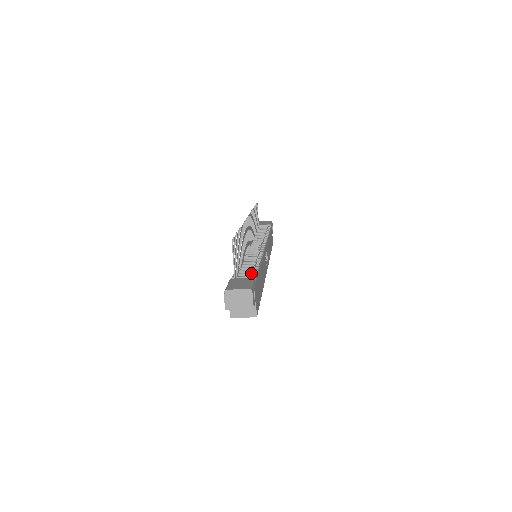
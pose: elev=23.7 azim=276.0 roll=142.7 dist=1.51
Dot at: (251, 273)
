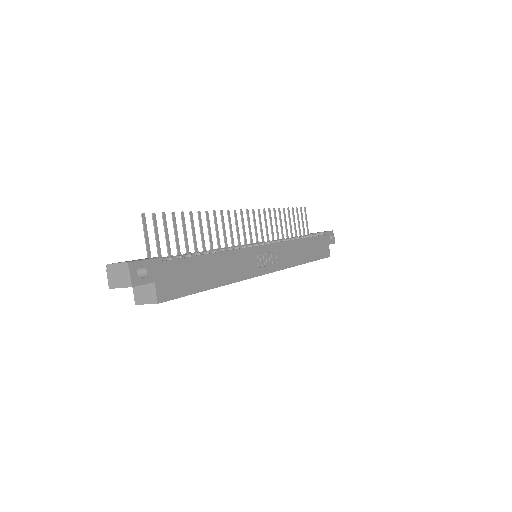
Dot at: (176, 256)
